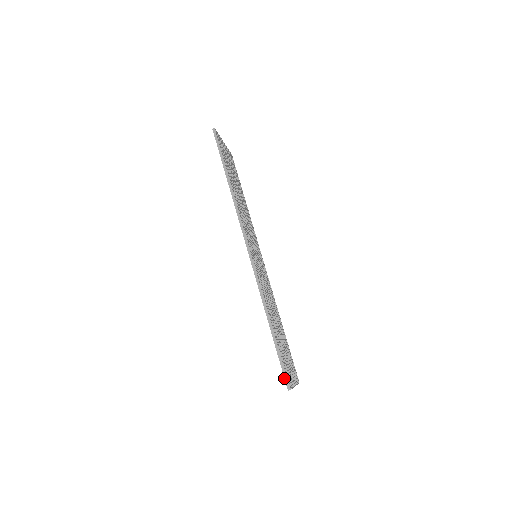
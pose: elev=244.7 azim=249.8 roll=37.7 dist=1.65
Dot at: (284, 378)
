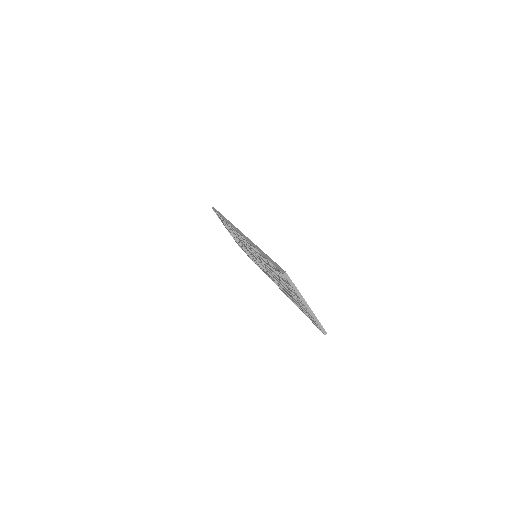
Dot at: (278, 269)
